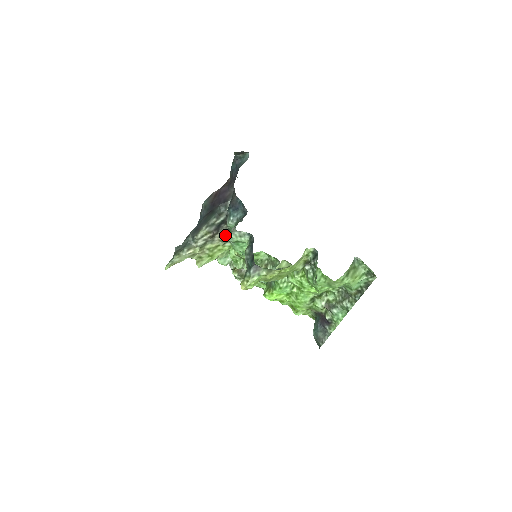
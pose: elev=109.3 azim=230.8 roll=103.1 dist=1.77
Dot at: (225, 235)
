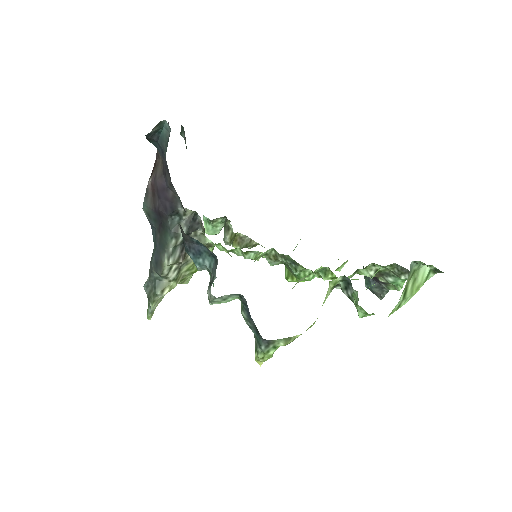
Dot at: occluded
